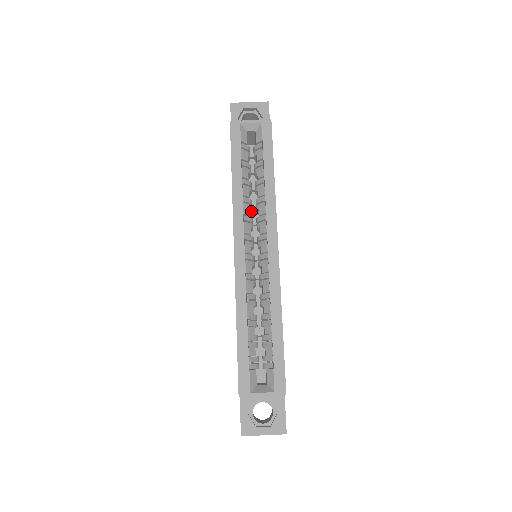
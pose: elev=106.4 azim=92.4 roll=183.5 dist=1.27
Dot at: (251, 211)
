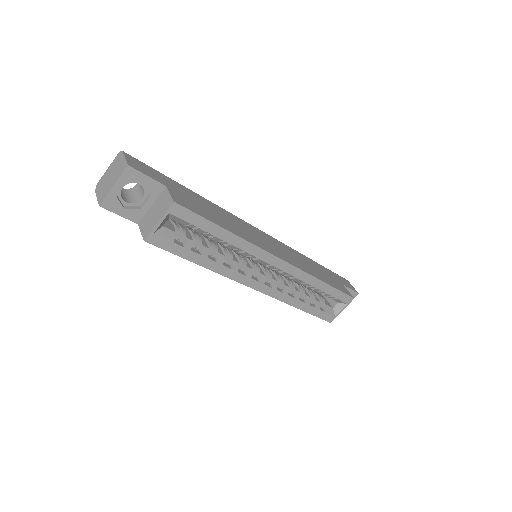
Dot at: (230, 253)
